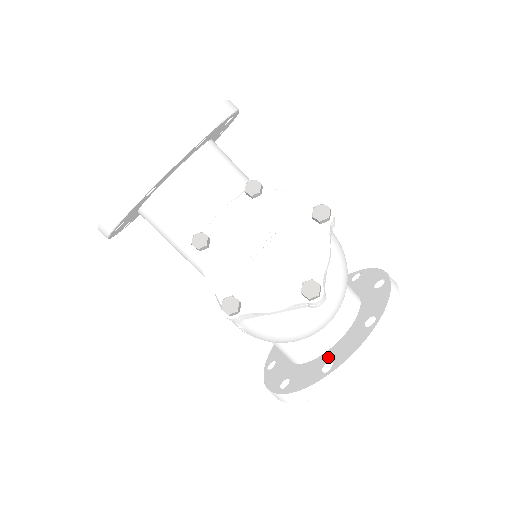
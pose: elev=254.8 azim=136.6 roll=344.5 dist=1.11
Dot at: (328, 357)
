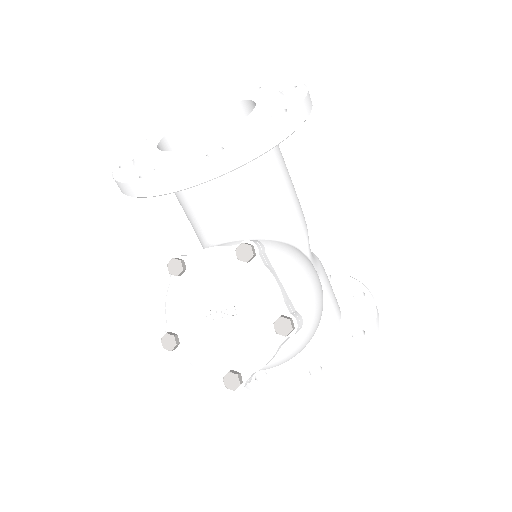
Dot at: occluded
